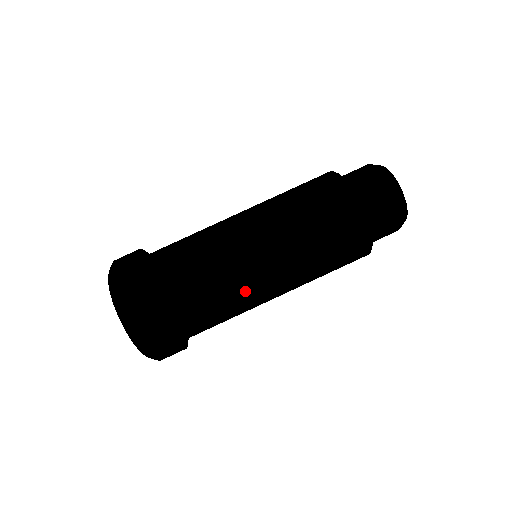
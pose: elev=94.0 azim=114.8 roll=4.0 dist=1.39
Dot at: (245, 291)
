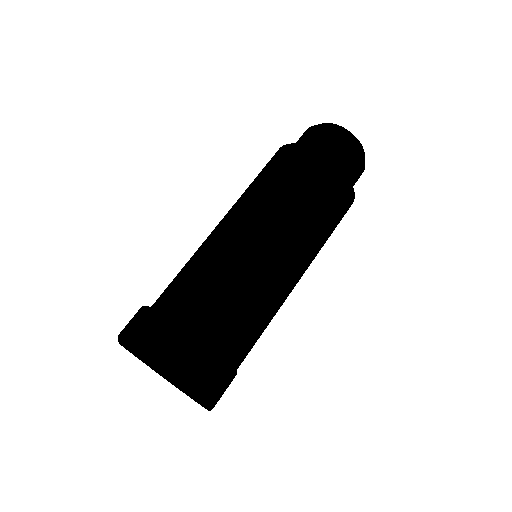
Dot at: (281, 296)
